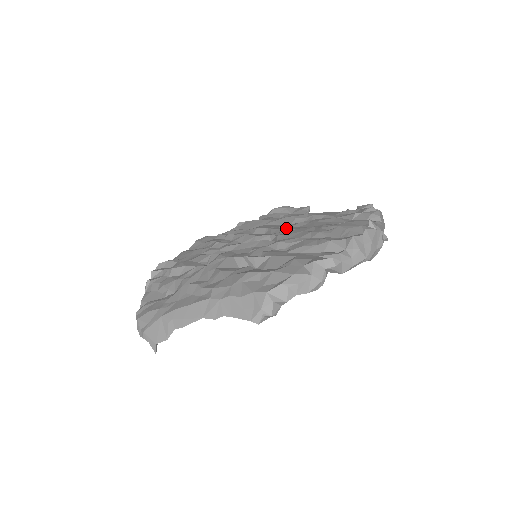
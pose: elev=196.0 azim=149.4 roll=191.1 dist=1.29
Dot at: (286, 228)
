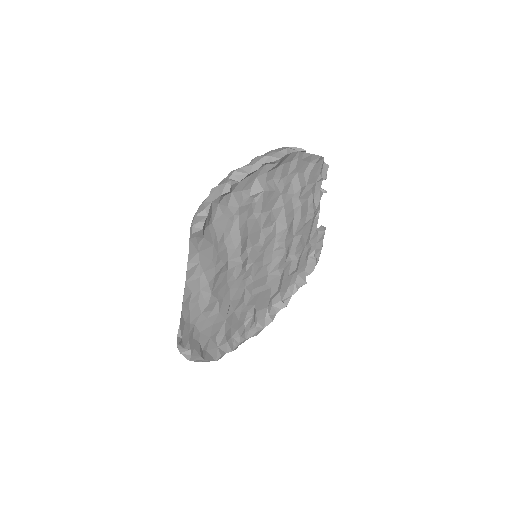
Dot at: occluded
